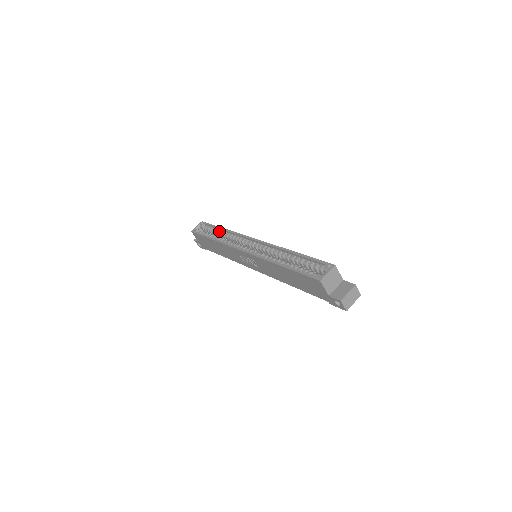
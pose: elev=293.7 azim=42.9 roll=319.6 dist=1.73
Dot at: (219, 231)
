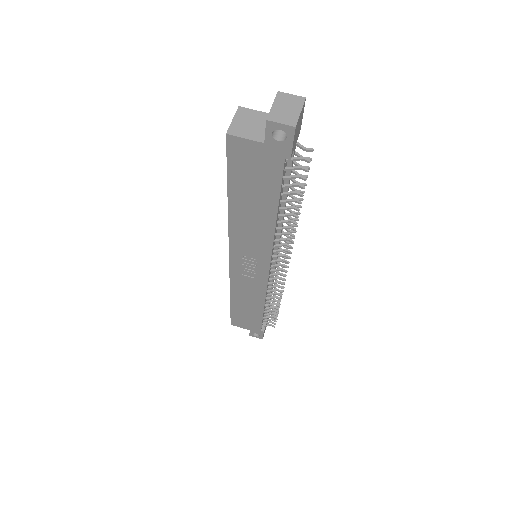
Dot at: occluded
